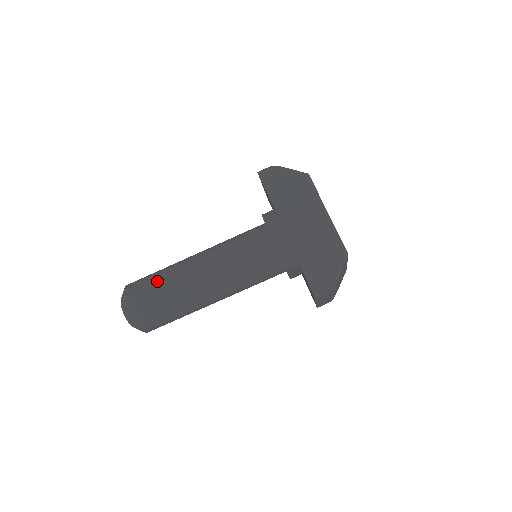
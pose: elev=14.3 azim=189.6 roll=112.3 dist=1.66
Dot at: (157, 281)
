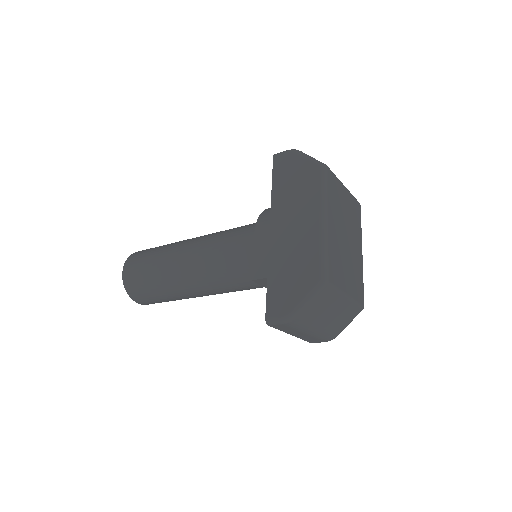
Dot at: (153, 254)
